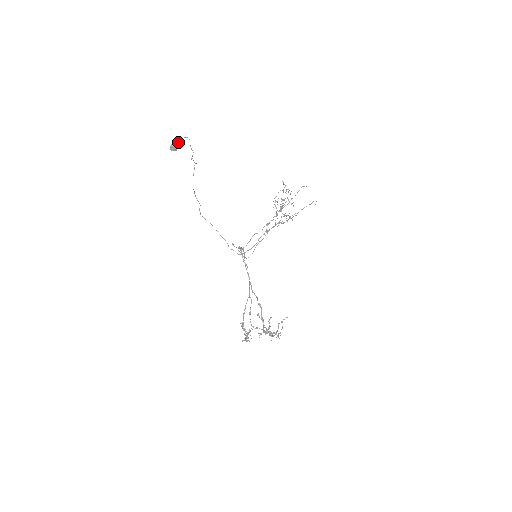
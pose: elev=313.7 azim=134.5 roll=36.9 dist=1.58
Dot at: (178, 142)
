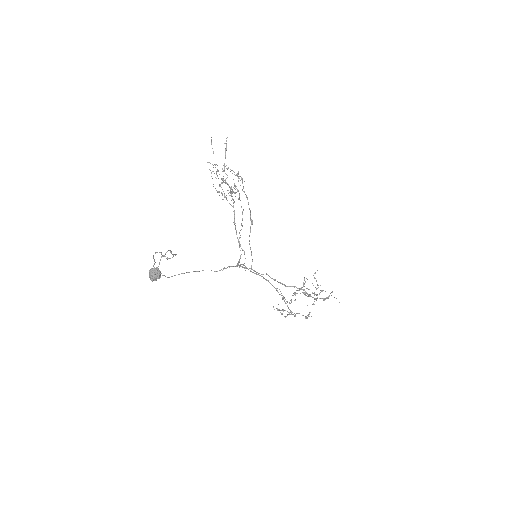
Dot at: (158, 266)
